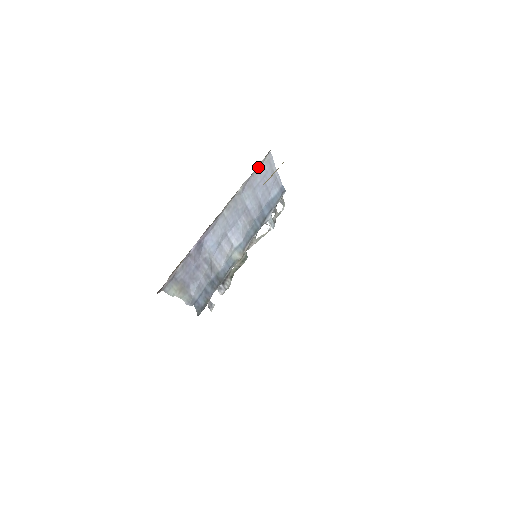
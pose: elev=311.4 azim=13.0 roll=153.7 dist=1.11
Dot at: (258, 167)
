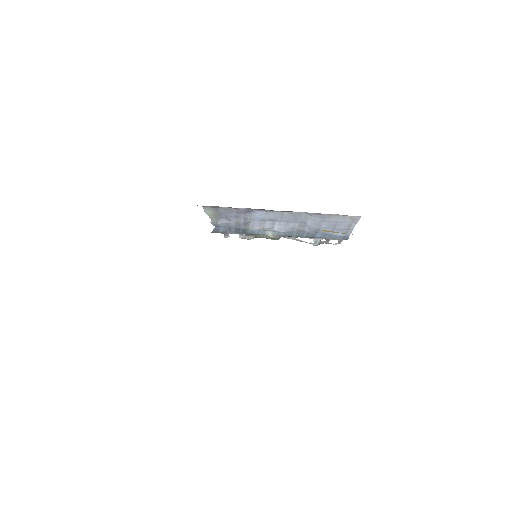
Dot at: (340, 215)
